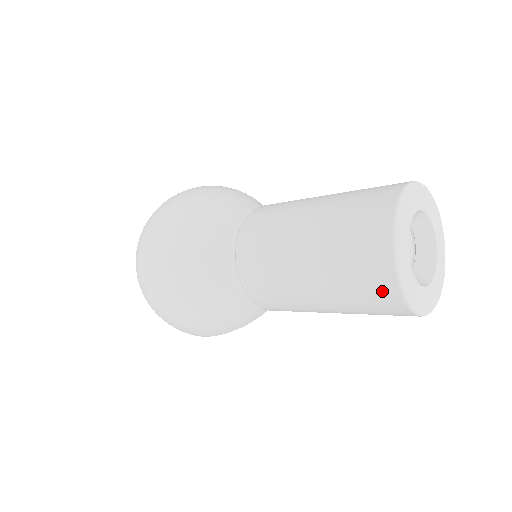
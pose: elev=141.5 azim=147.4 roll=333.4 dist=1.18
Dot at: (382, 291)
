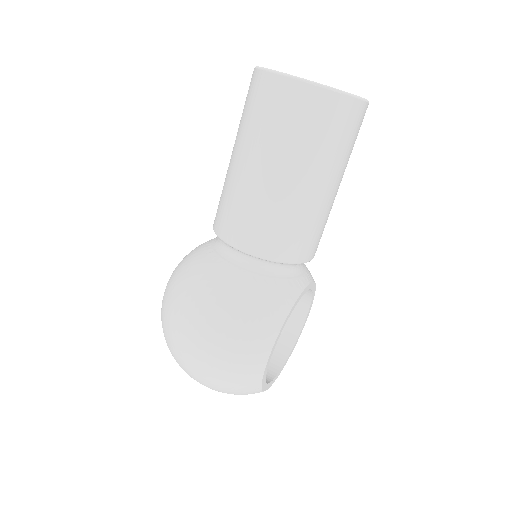
Dot at: (290, 97)
